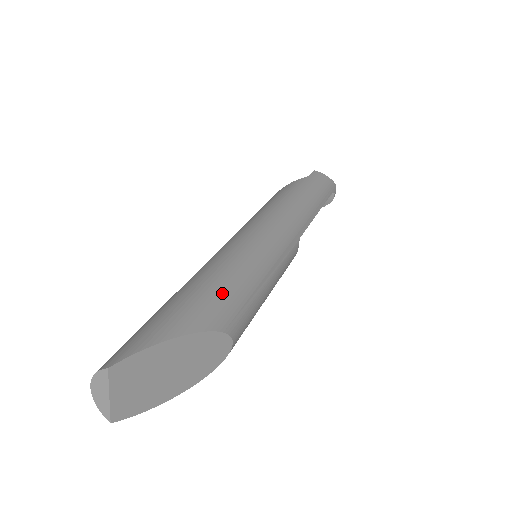
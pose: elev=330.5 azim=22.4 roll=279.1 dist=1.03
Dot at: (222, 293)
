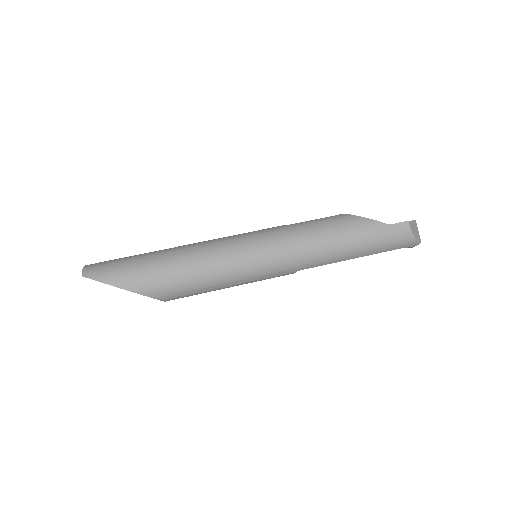
Dot at: (174, 281)
